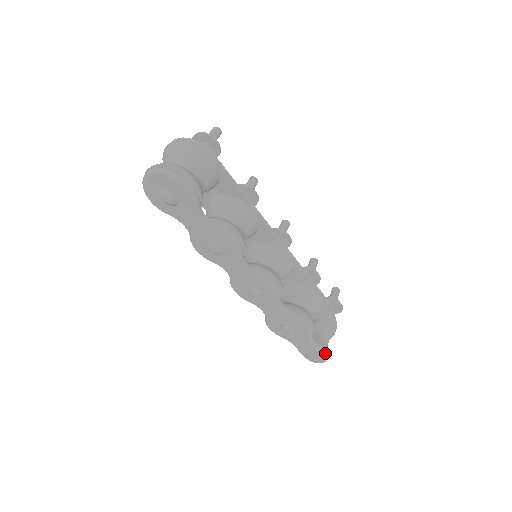
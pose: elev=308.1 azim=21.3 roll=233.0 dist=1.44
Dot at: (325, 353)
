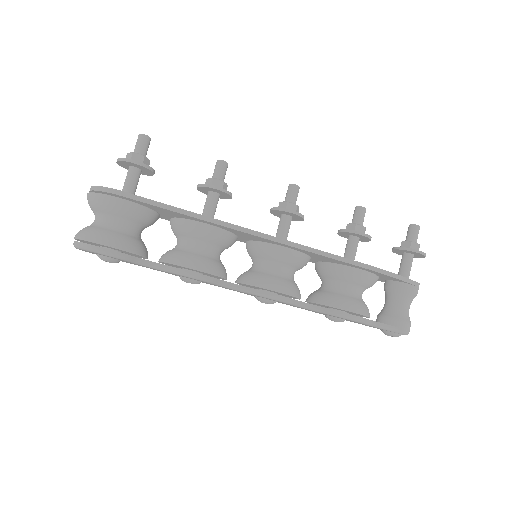
Dot at: (400, 328)
